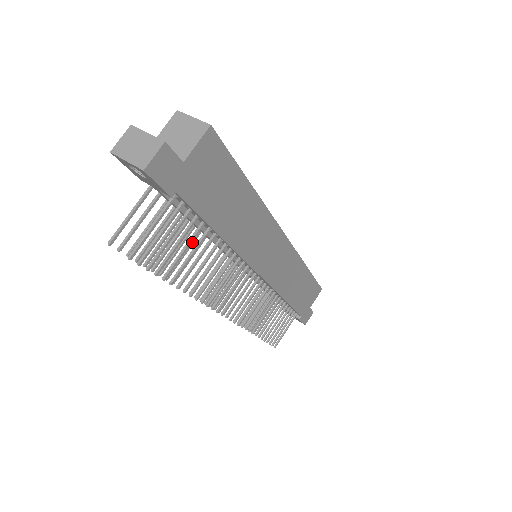
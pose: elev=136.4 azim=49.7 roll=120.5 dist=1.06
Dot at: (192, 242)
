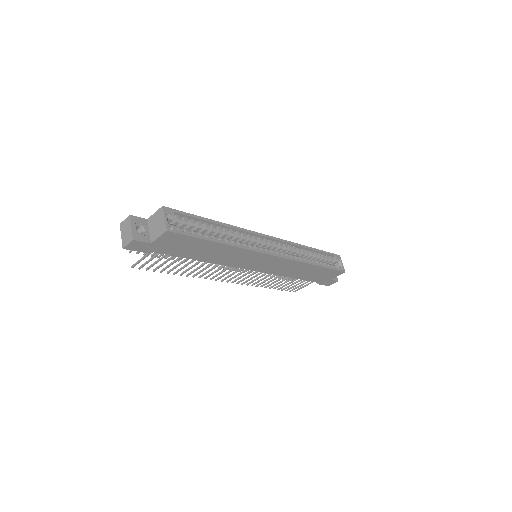
Dot at: occluded
